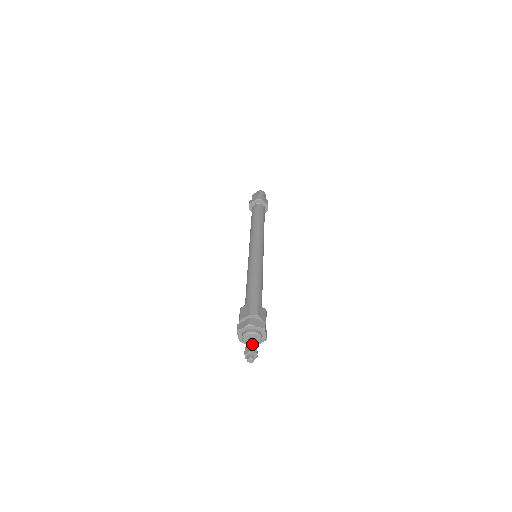
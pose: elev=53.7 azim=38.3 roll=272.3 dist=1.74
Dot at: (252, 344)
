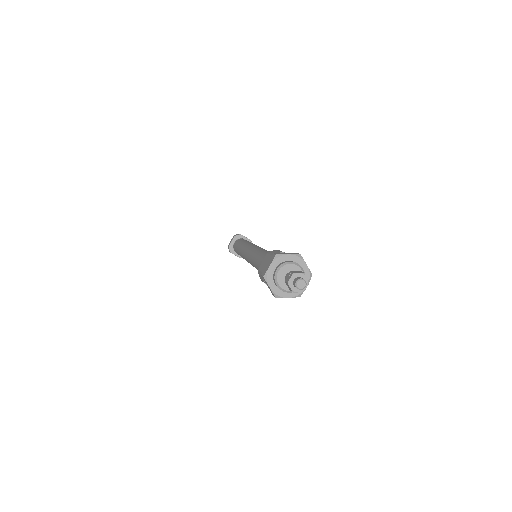
Dot at: occluded
